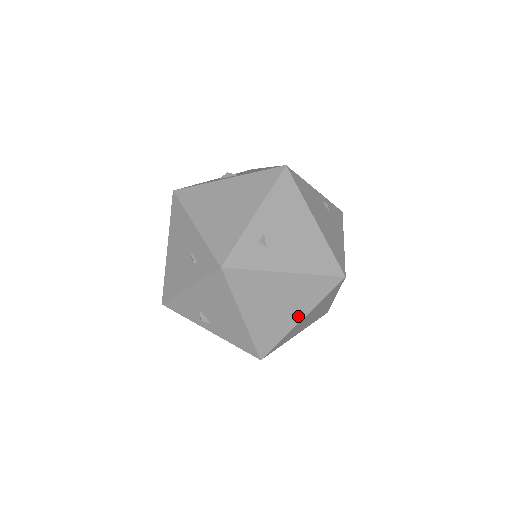
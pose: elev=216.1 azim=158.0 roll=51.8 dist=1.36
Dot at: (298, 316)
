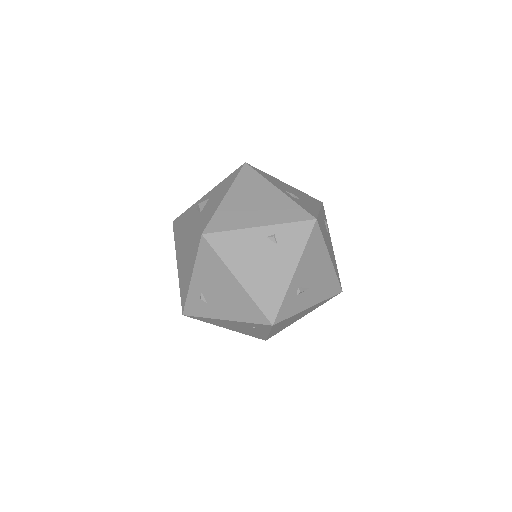
Dot at: (263, 332)
